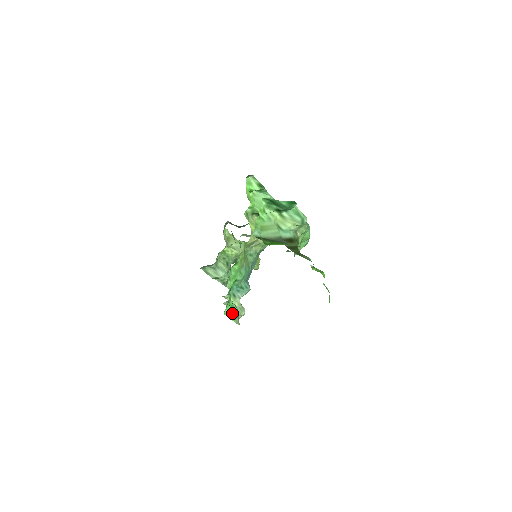
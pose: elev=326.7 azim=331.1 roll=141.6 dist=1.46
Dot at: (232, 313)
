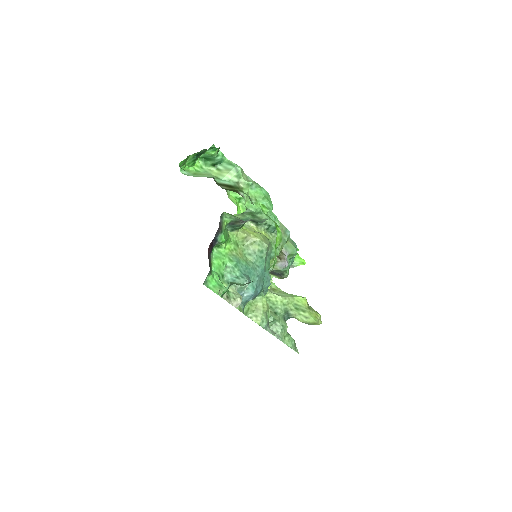
Dot at: (218, 289)
